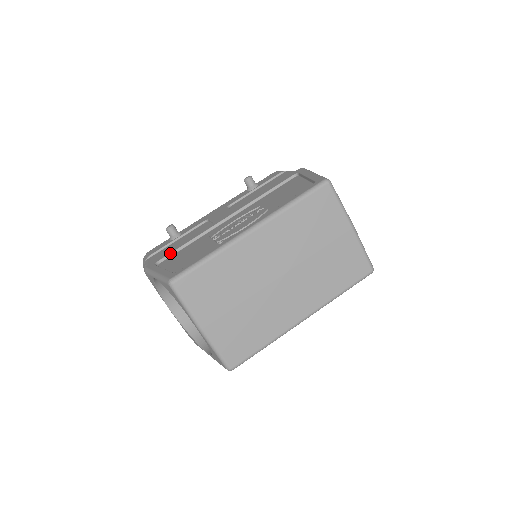
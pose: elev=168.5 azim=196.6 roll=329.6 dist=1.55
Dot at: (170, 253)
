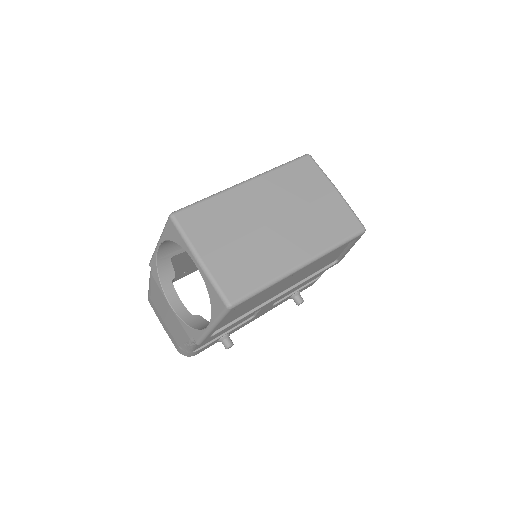
Dot at: occluded
